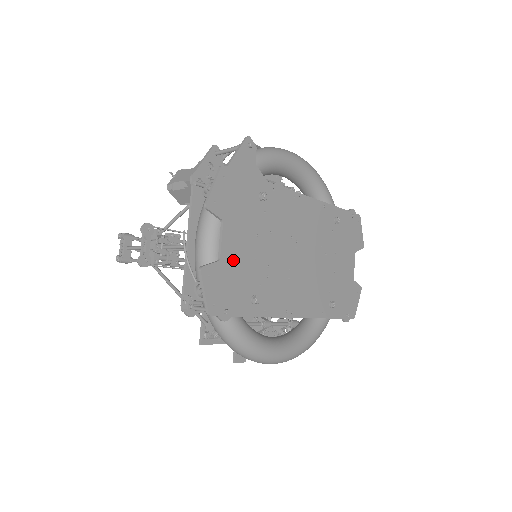
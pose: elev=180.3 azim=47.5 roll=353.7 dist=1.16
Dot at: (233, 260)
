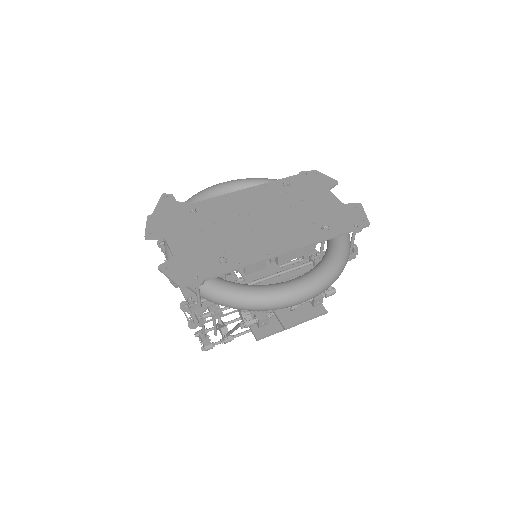
Dot at: (186, 251)
